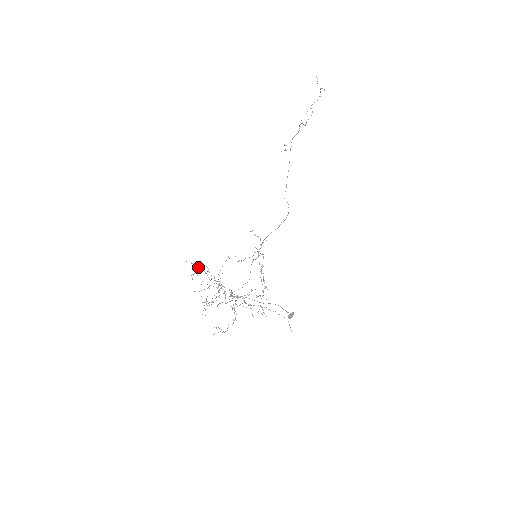
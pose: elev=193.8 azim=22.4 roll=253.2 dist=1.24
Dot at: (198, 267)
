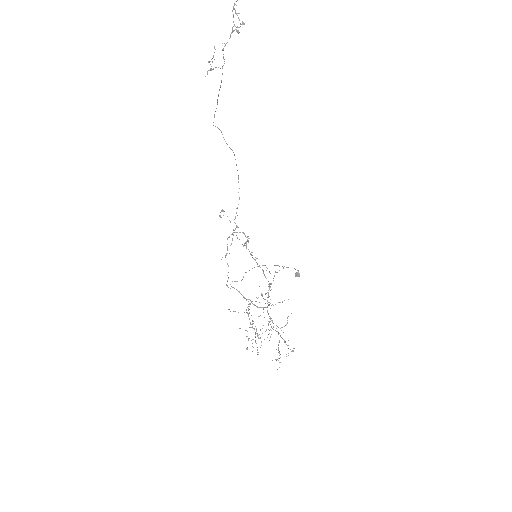
Dot at: occluded
